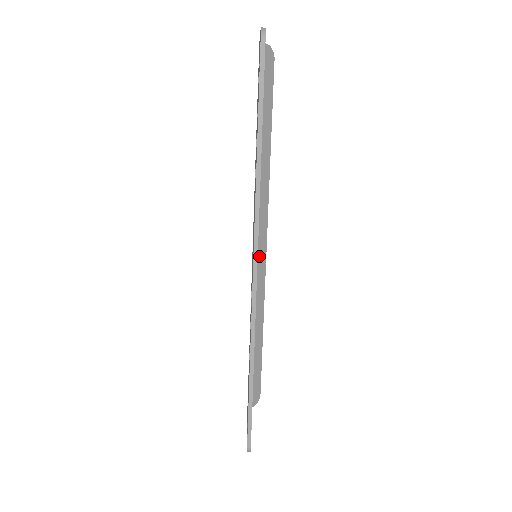
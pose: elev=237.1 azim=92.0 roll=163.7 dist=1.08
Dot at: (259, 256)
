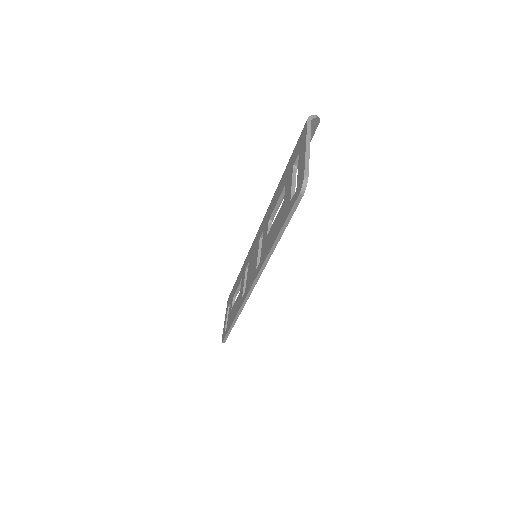
Dot at: occluded
